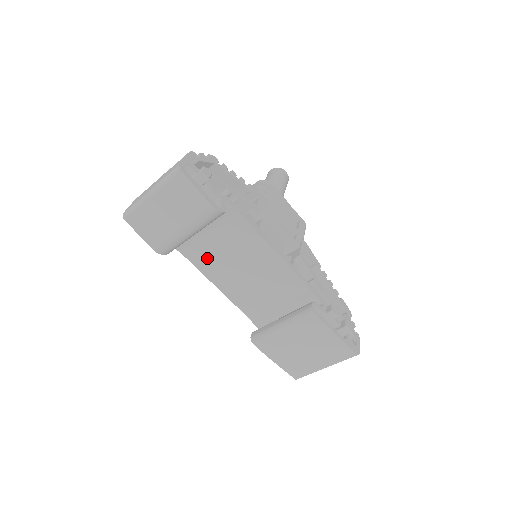
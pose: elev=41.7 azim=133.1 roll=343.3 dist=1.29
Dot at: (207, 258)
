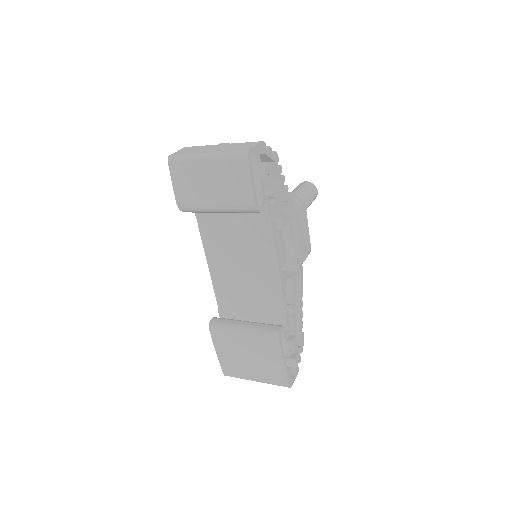
Dot at: (216, 235)
